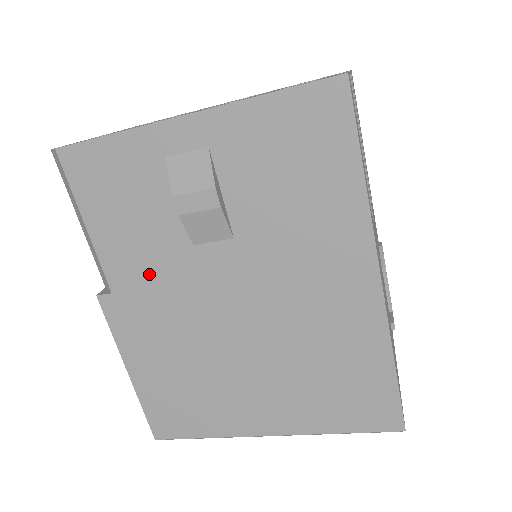
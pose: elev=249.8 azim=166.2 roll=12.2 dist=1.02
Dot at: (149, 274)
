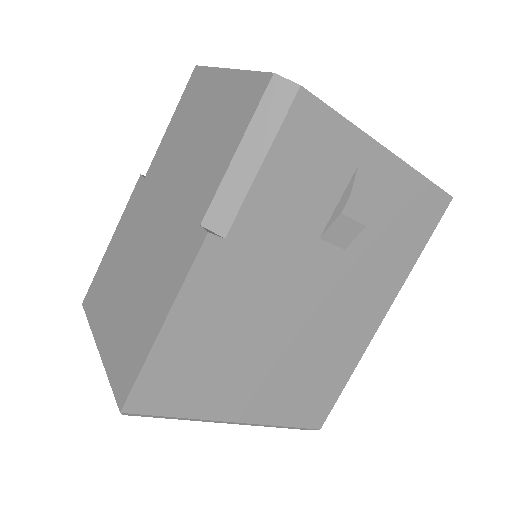
Dot at: (271, 241)
